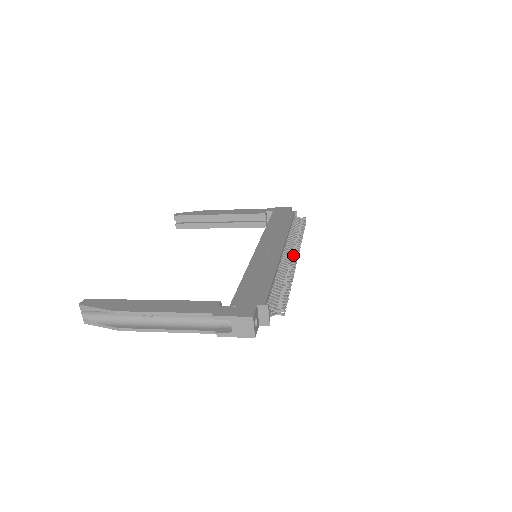
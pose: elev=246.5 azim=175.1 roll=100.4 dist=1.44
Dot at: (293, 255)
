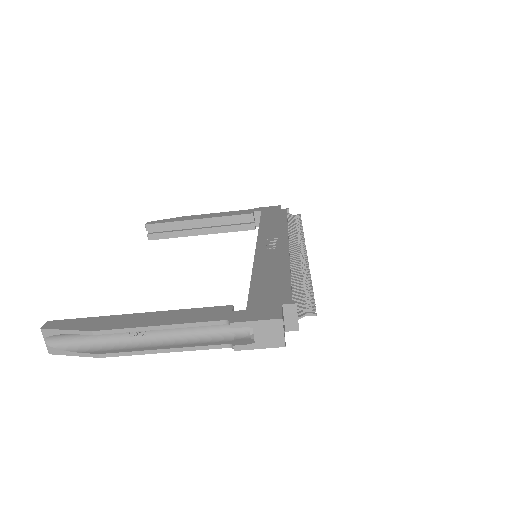
Dot at: (301, 250)
